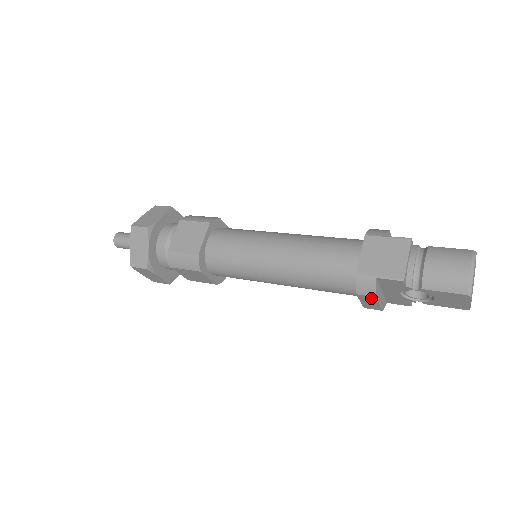
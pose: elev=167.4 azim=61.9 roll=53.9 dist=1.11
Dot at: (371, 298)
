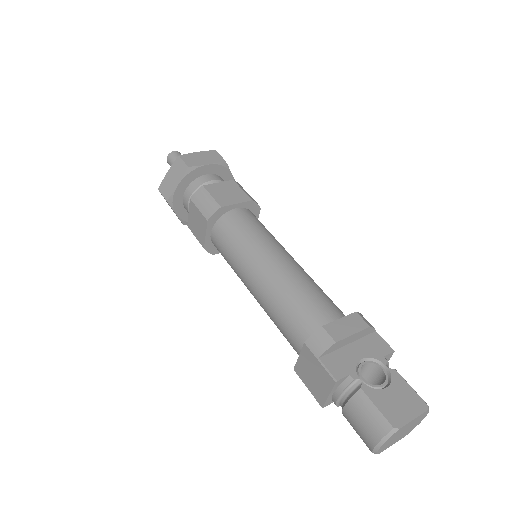
Dot at: occluded
